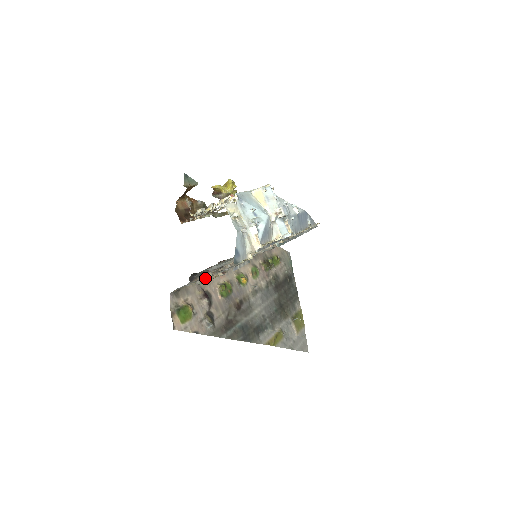
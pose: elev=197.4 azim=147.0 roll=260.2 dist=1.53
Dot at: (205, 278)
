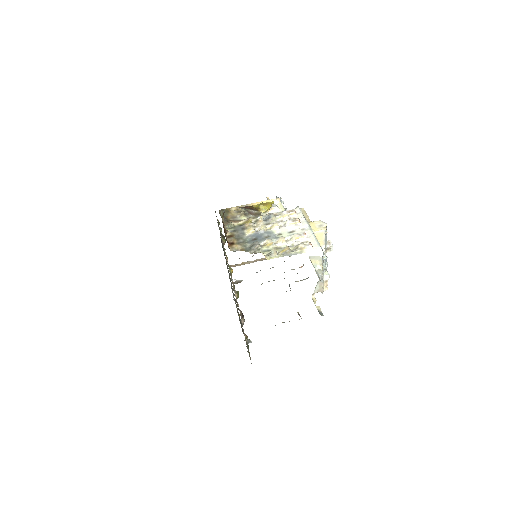
Dot at: occluded
